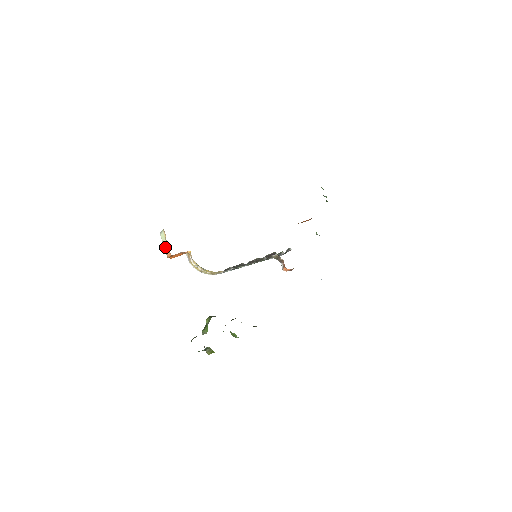
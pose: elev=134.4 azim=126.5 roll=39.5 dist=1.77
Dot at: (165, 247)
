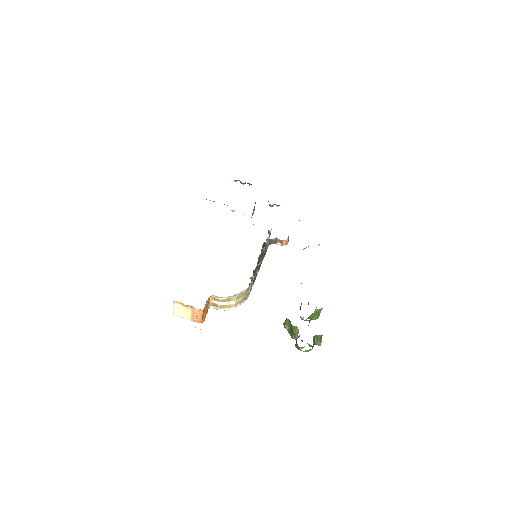
Dot at: (190, 316)
